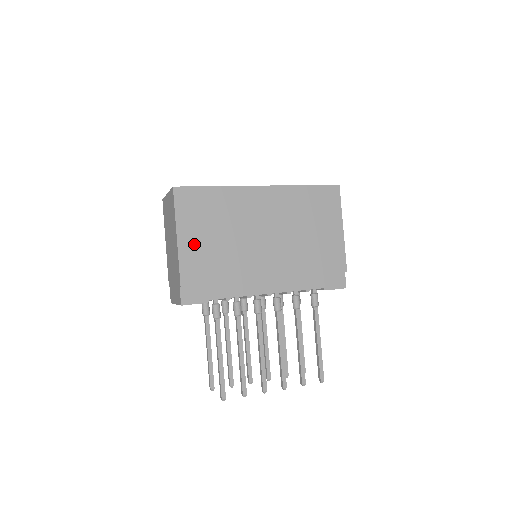
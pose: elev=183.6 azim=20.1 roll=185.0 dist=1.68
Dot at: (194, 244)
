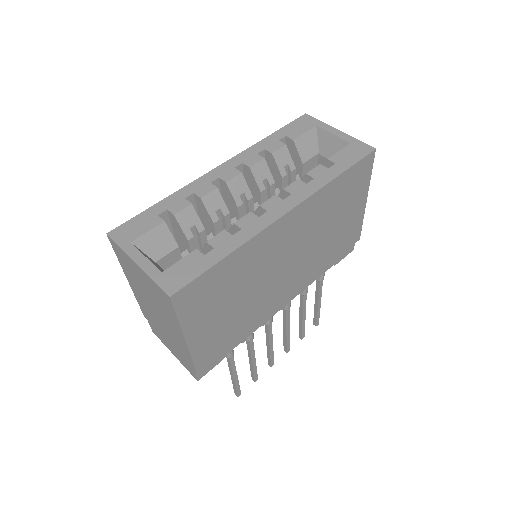
Dot at: (207, 332)
